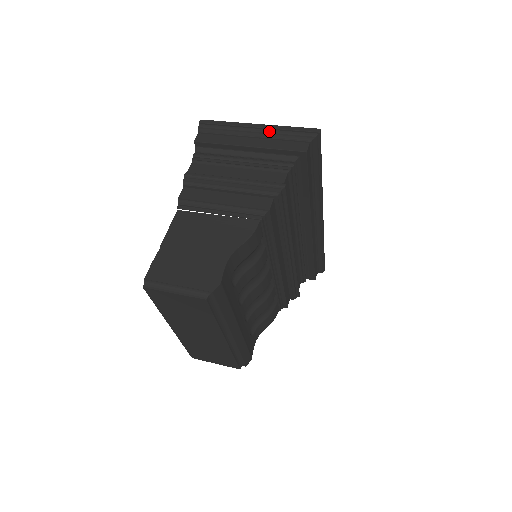
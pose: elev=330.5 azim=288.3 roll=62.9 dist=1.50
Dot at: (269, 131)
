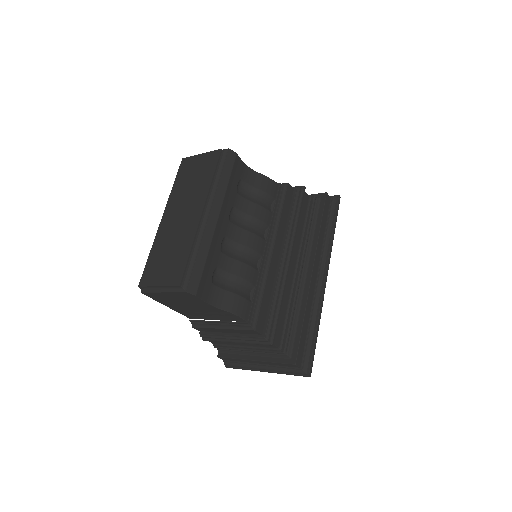
Dot at: occluded
